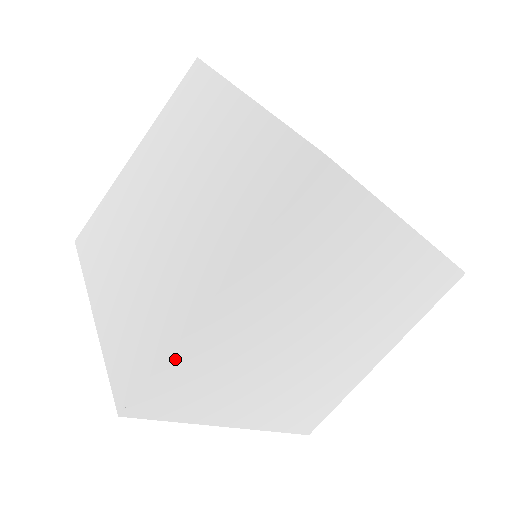
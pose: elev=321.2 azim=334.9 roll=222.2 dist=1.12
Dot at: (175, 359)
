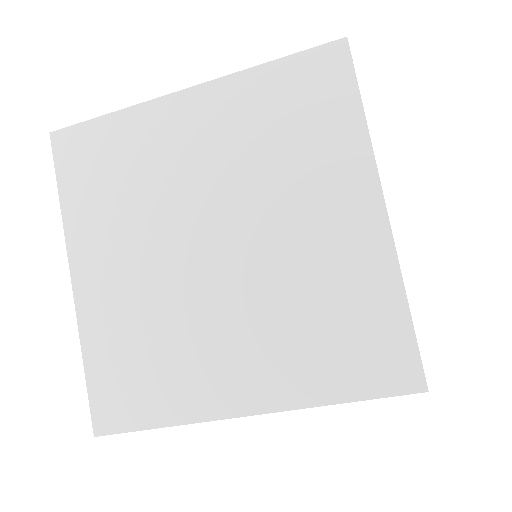
Dot at: occluded
